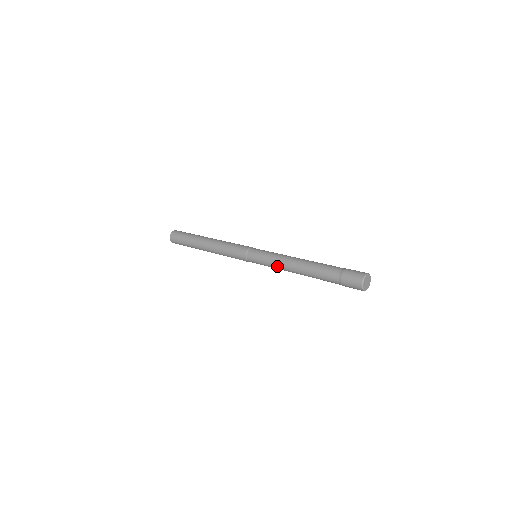
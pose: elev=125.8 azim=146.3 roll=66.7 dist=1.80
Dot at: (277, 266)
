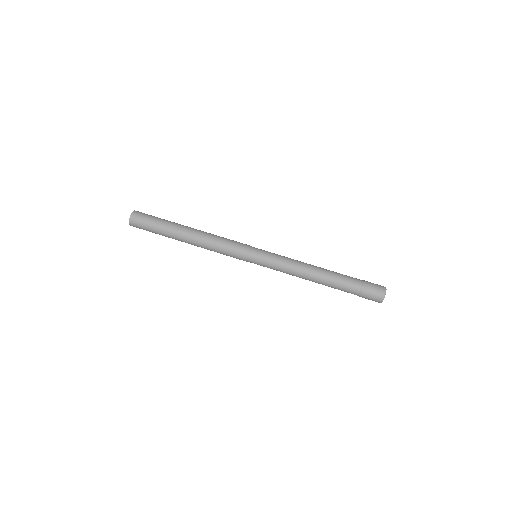
Dot at: occluded
